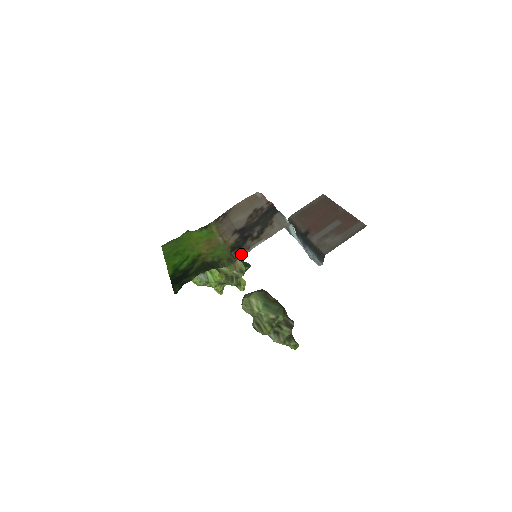
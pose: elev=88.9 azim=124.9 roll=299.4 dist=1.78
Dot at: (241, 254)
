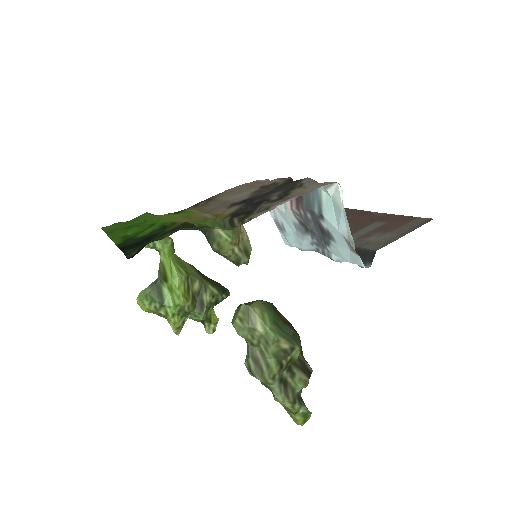
Dot at: (254, 215)
